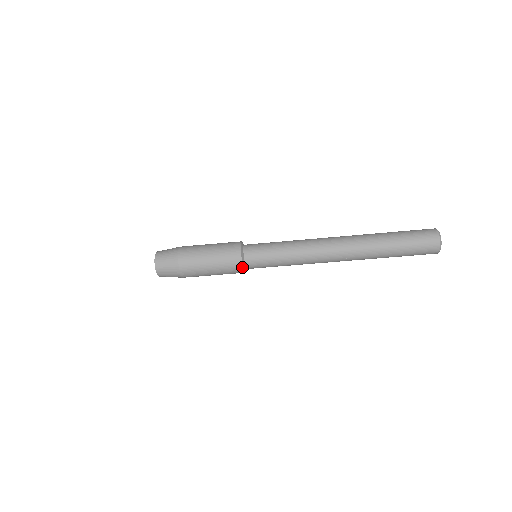
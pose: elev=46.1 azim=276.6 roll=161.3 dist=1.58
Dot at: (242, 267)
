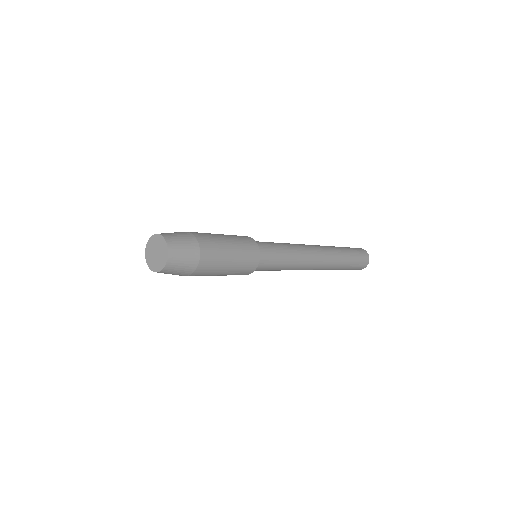
Dot at: occluded
